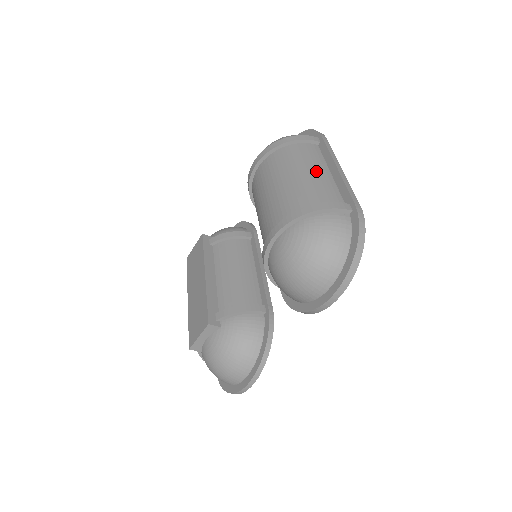
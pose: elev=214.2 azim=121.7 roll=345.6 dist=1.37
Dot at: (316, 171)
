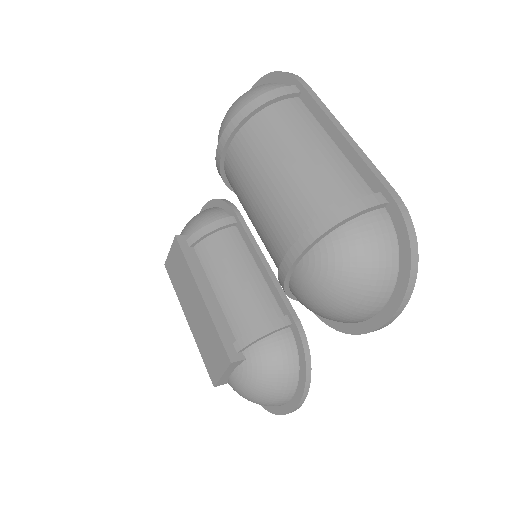
Dot at: (315, 147)
